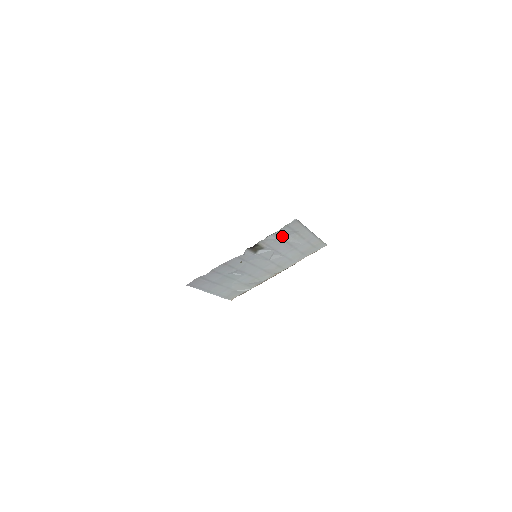
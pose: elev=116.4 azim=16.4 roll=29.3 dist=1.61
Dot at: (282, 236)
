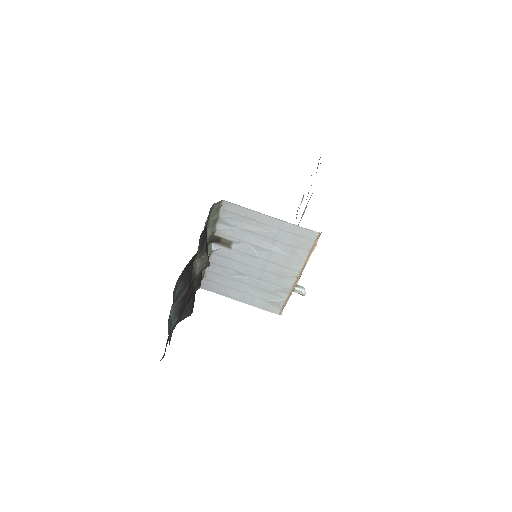
Dot at: (235, 224)
